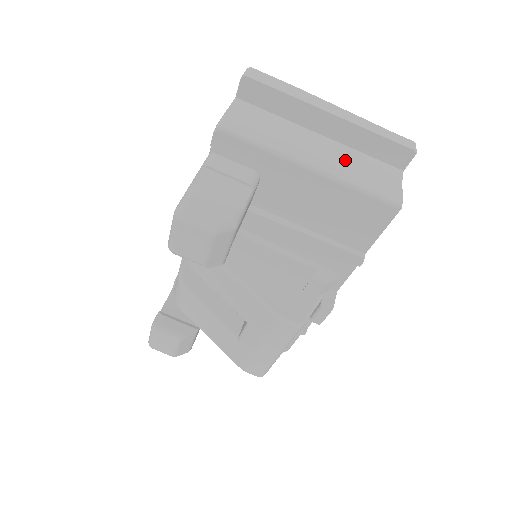
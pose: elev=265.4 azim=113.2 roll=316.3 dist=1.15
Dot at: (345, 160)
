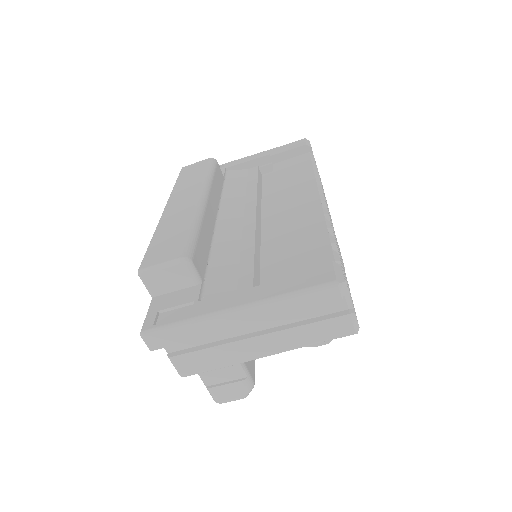
Dot at: (284, 317)
